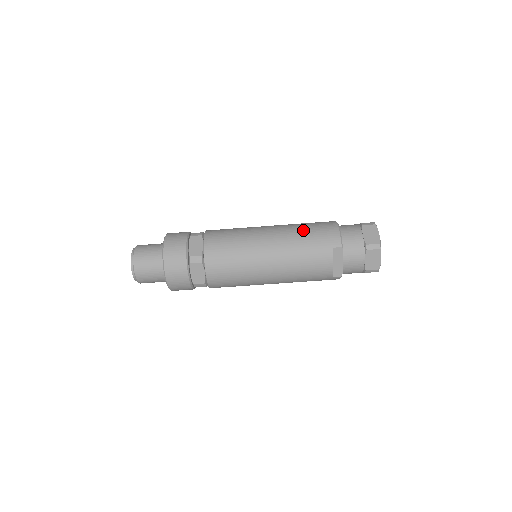
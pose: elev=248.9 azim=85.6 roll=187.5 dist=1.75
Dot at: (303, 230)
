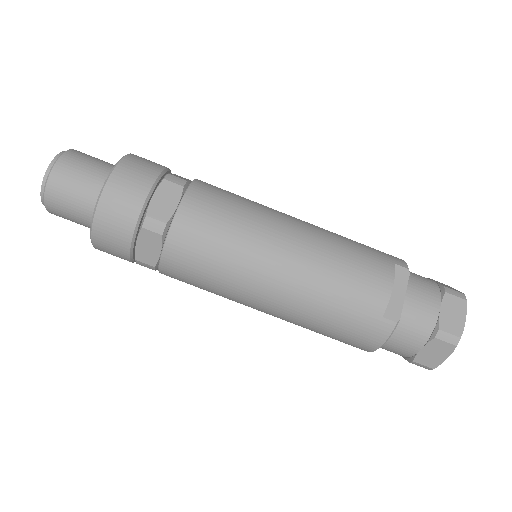
Dot at: occluded
